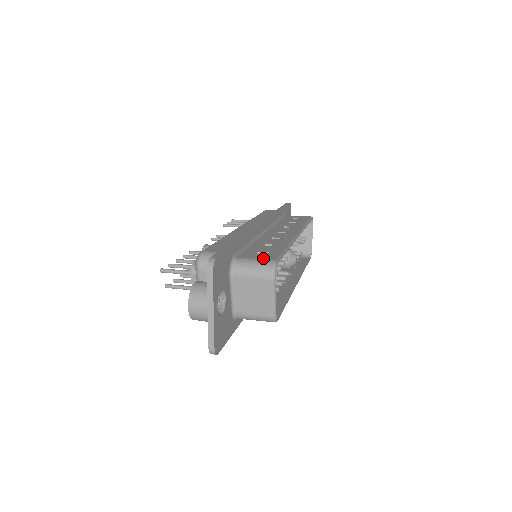
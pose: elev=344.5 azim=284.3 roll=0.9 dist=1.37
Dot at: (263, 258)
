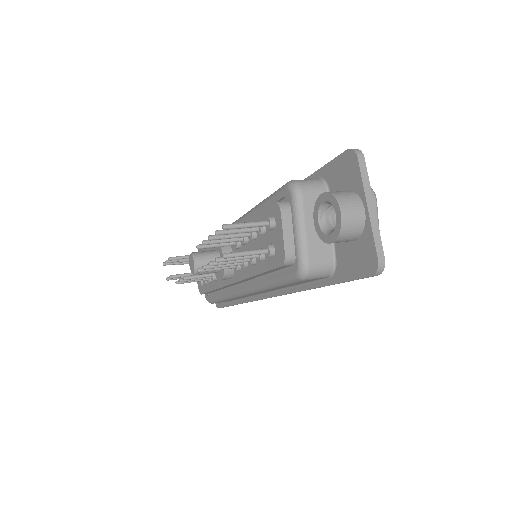
Dot at: occluded
